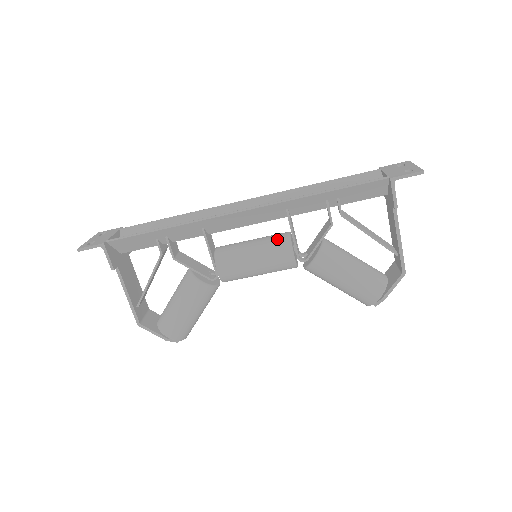
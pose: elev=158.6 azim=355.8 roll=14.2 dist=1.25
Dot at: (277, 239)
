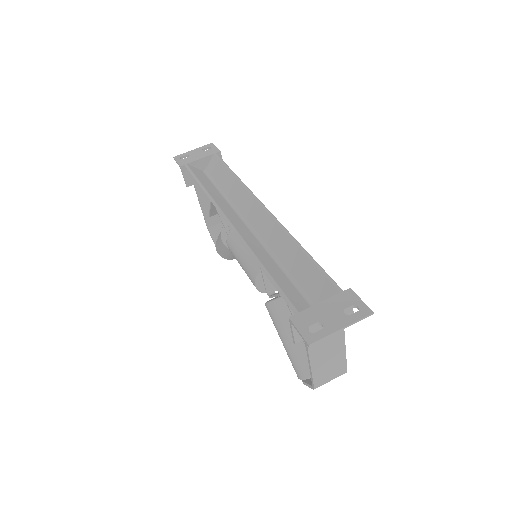
Dot at: occluded
